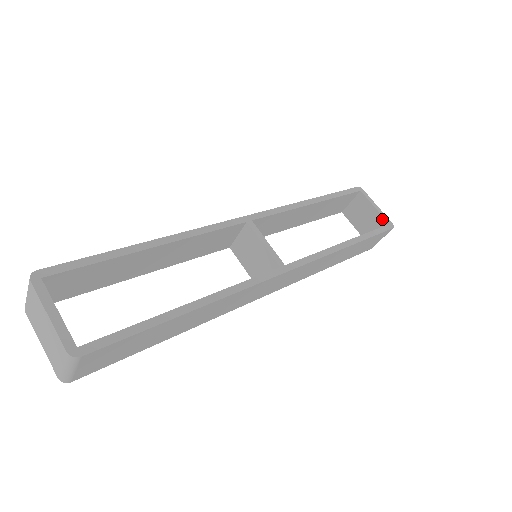
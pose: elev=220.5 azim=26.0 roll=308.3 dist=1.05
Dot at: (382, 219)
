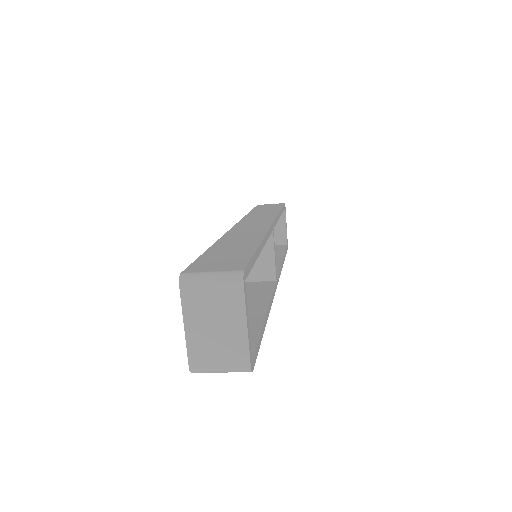
Dot at: (285, 238)
